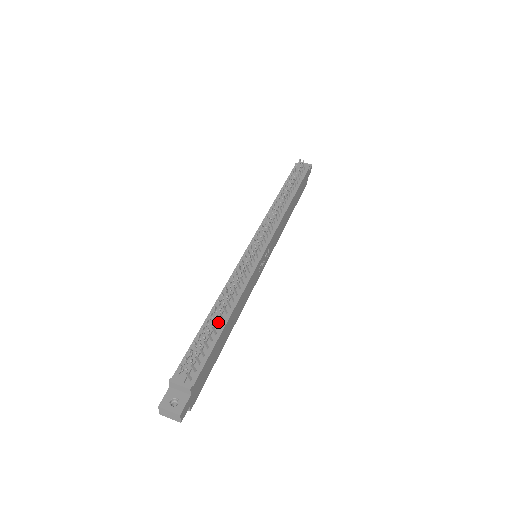
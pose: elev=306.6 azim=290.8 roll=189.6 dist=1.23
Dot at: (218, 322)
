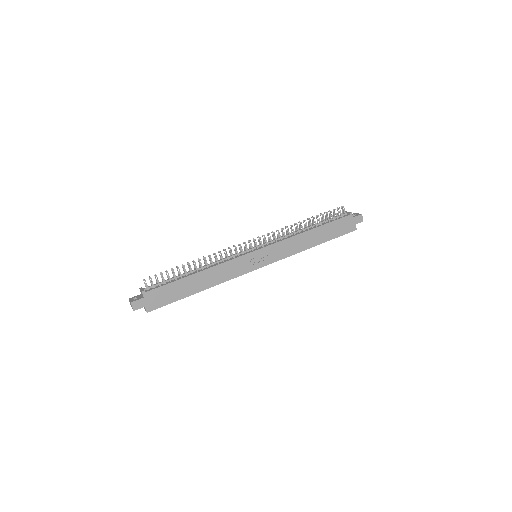
Dot at: (186, 272)
